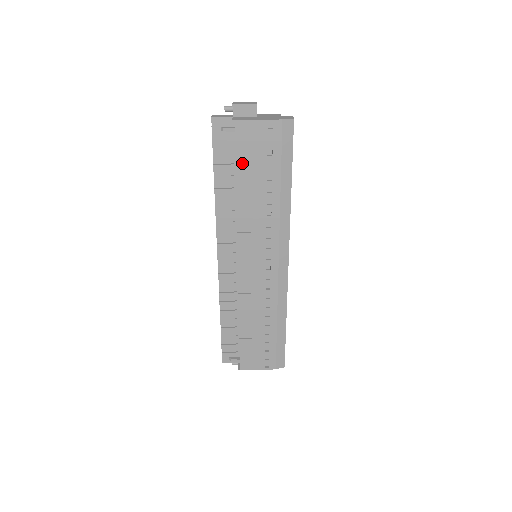
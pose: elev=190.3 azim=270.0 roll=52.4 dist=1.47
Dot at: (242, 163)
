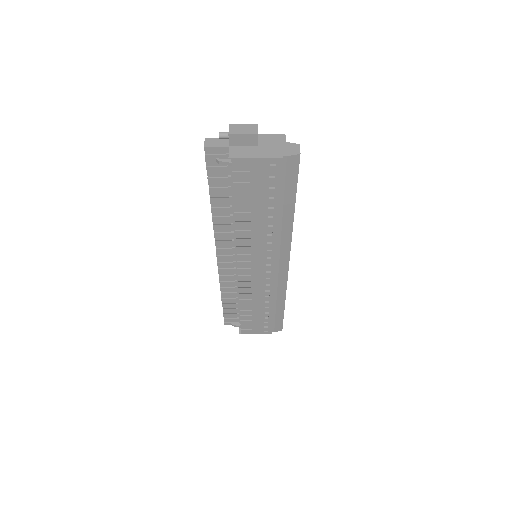
Dot at: (241, 195)
